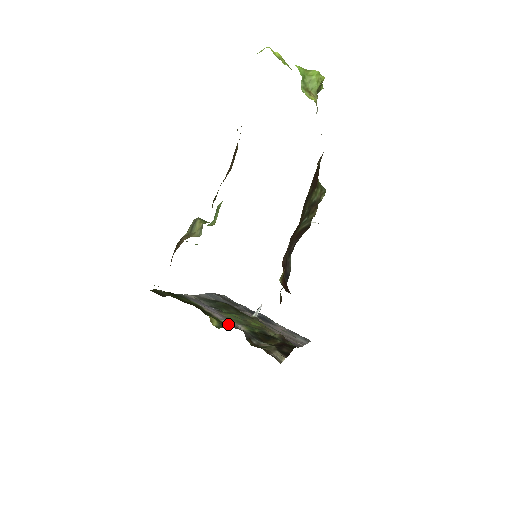
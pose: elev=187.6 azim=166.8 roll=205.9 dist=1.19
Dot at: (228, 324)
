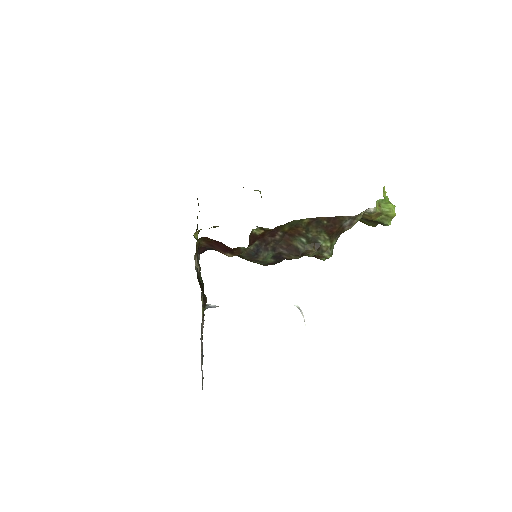
Dot at: occluded
